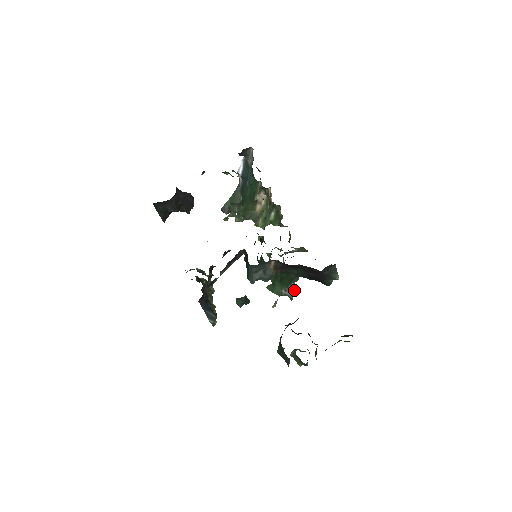
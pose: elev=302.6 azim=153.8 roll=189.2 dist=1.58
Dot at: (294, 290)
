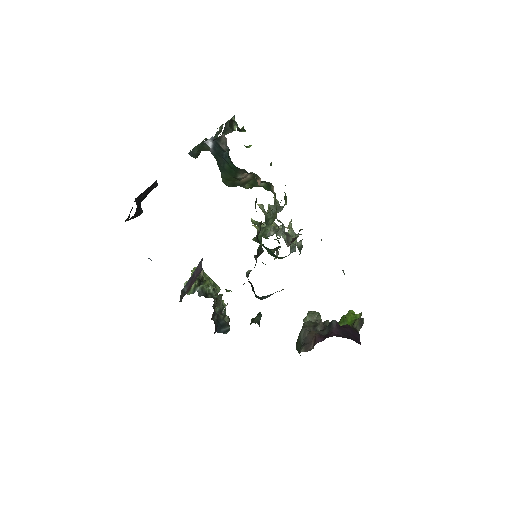
Dot at: (296, 243)
